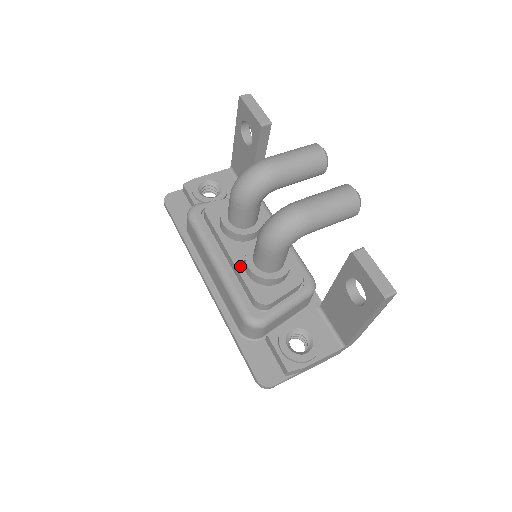
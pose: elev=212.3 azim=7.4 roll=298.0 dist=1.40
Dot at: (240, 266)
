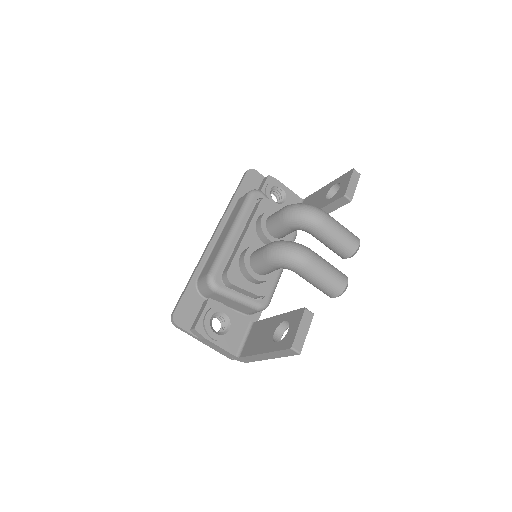
Dot at: (242, 247)
